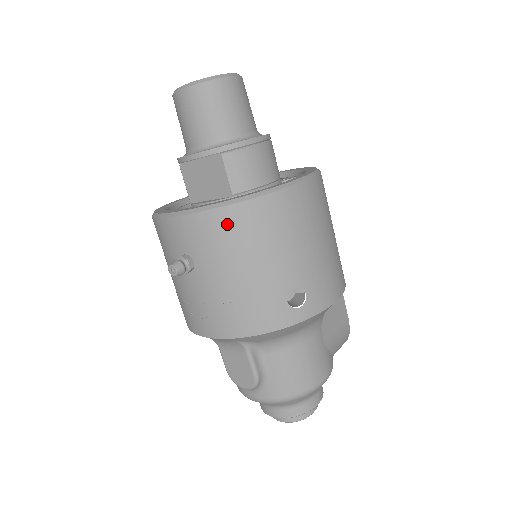
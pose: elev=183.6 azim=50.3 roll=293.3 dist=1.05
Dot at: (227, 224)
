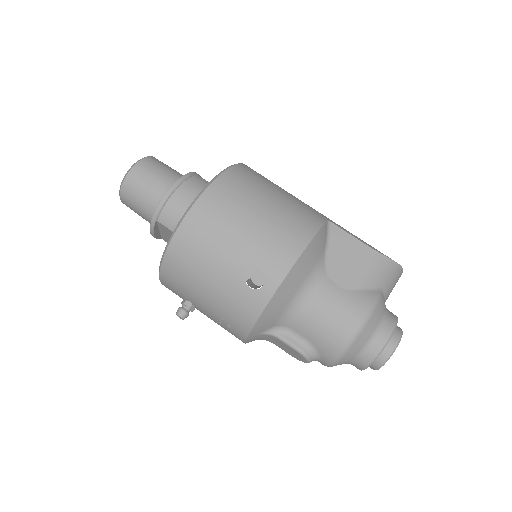
Dot at: (174, 267)
